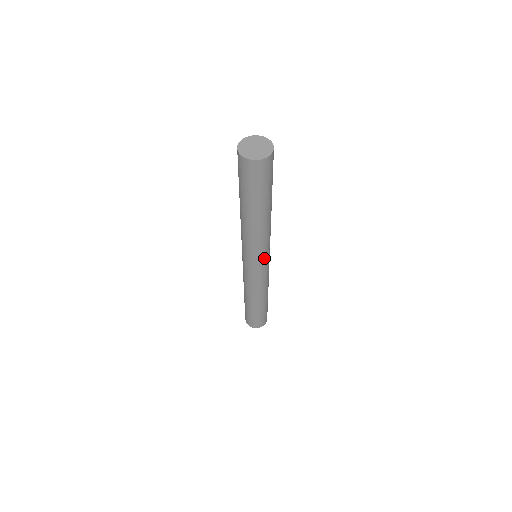
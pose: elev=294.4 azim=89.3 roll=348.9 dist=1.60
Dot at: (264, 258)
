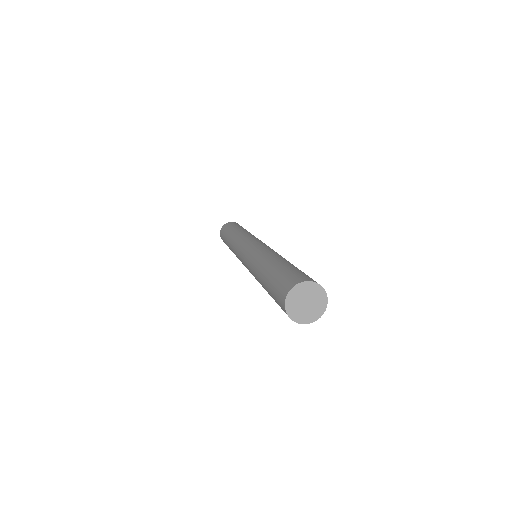
Dot at: occluded
